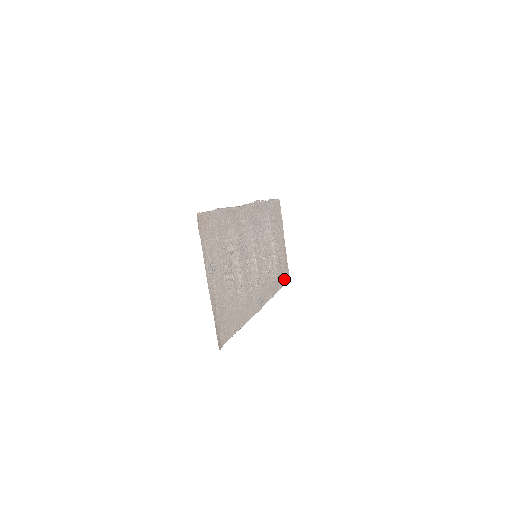
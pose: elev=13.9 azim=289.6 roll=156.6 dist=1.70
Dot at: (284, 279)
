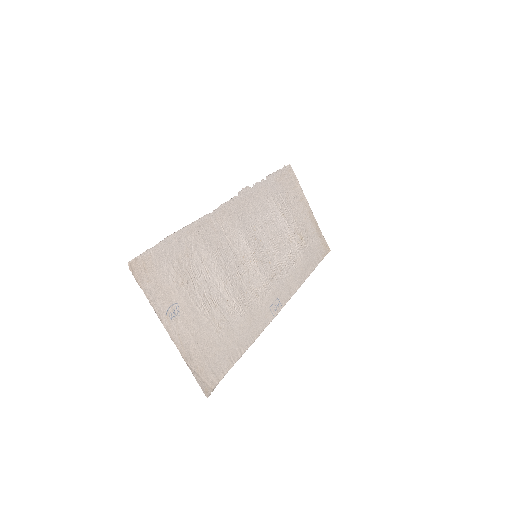
Dot at: (319, 255)
